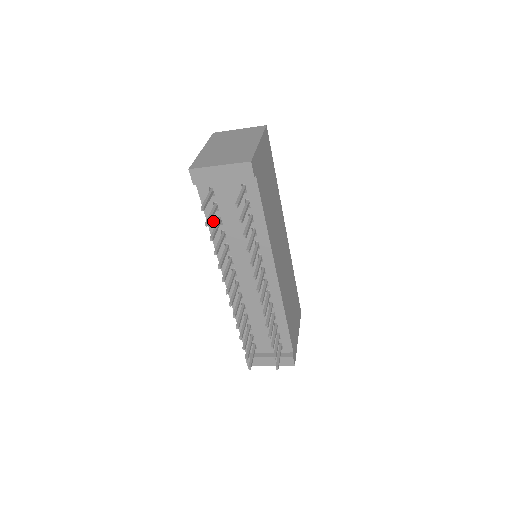
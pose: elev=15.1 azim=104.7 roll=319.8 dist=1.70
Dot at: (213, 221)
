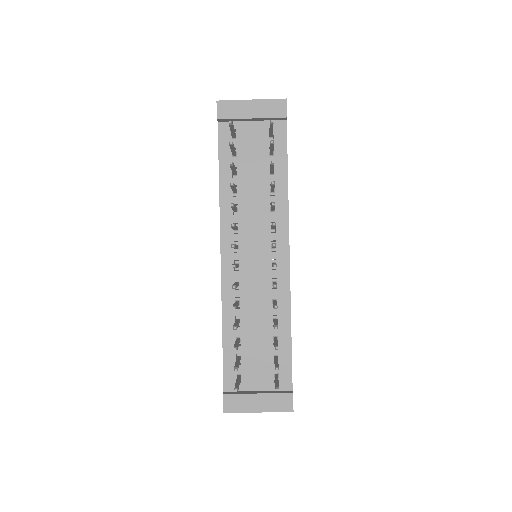
Dot at: (226, 172)
